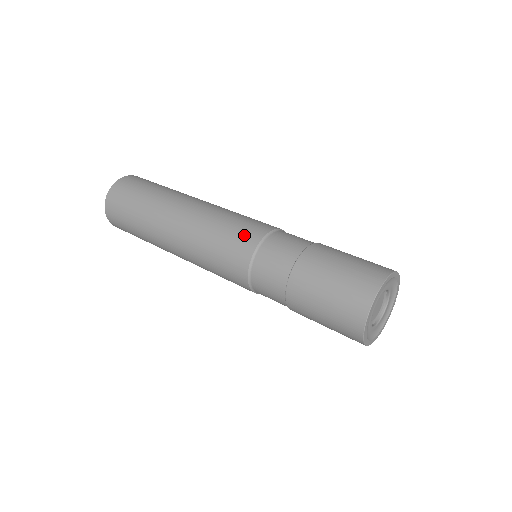
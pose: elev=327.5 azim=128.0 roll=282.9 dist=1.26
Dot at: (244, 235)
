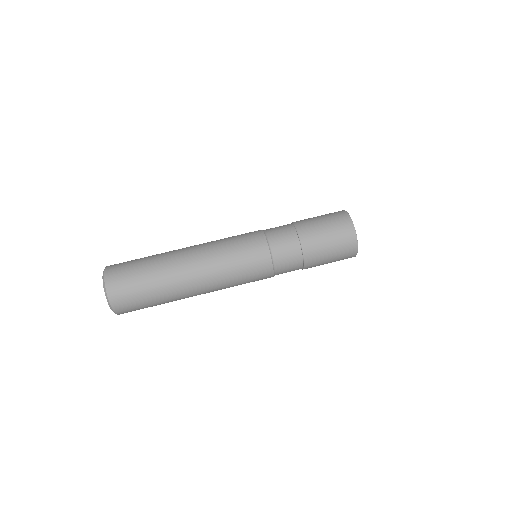
Dot at: (258, 262)
